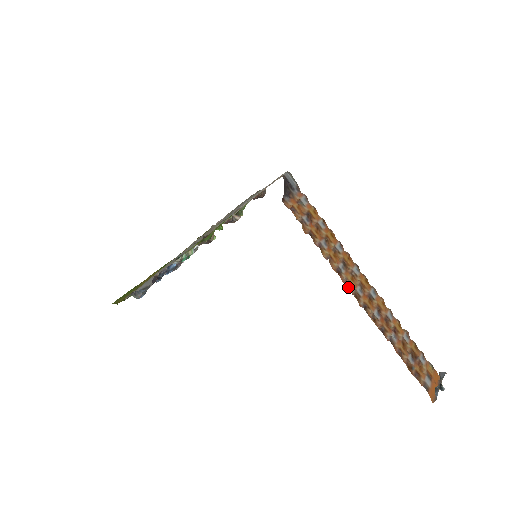
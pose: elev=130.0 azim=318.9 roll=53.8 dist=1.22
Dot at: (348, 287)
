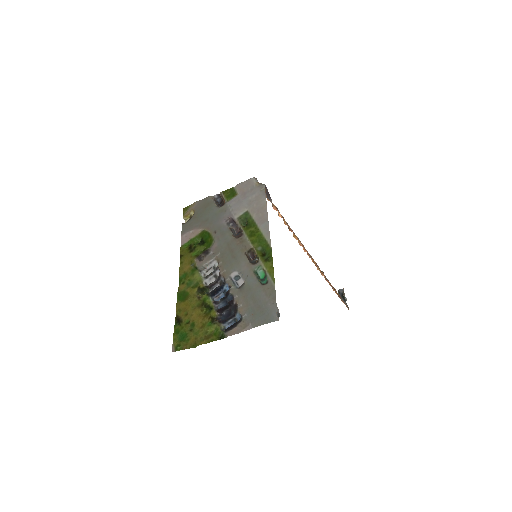
Dot at: (309, 256)
